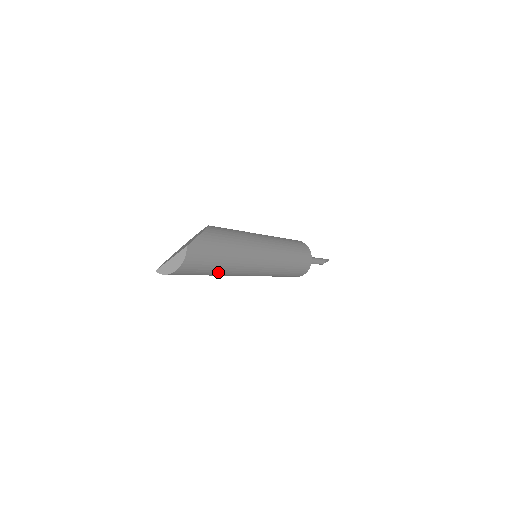
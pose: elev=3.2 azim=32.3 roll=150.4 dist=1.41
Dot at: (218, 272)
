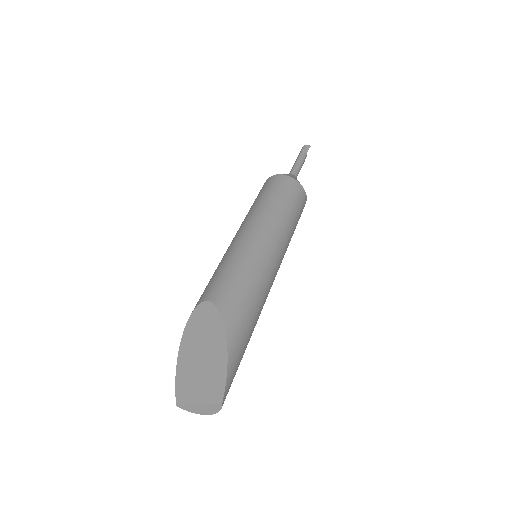
Dot at: occluded
